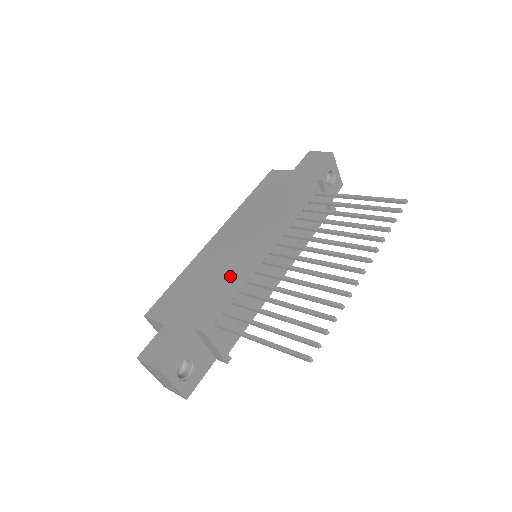
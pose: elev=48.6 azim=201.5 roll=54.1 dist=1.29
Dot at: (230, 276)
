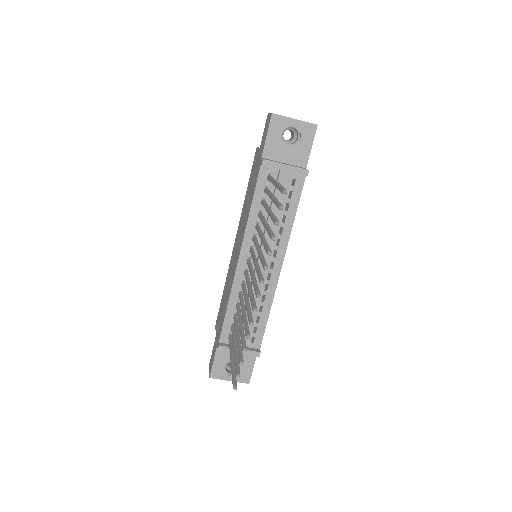
Dot at: (228, 294)
